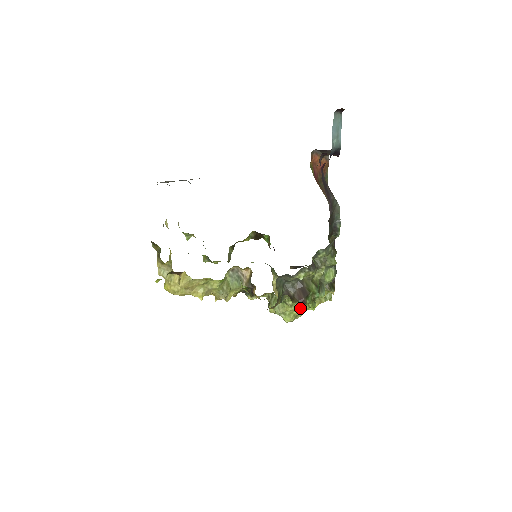
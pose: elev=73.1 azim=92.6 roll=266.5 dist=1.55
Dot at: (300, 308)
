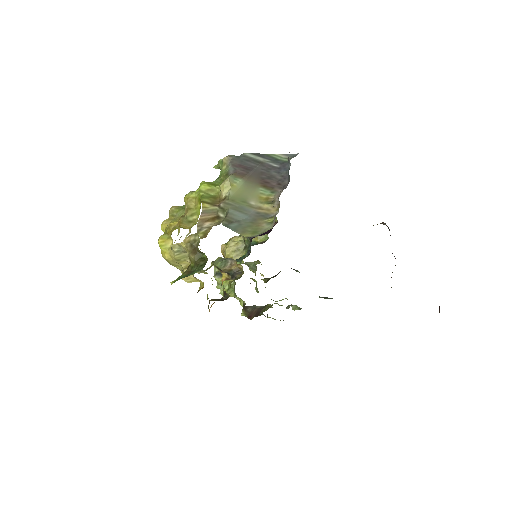
Dot at: occluded
